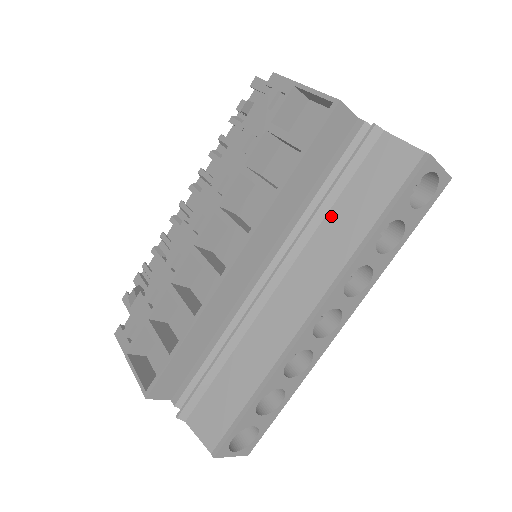
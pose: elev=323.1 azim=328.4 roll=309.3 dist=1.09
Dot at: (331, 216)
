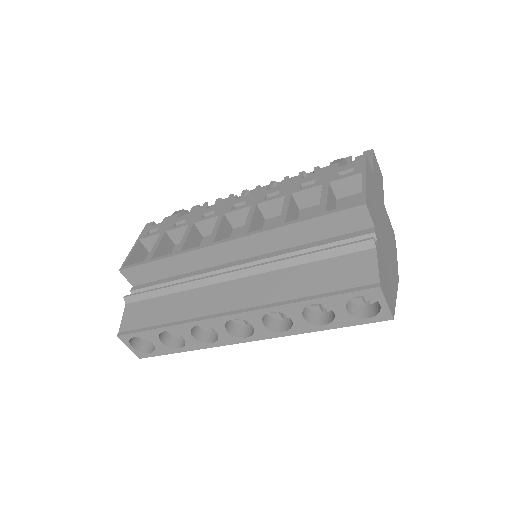
Dot at: (299, 268)
